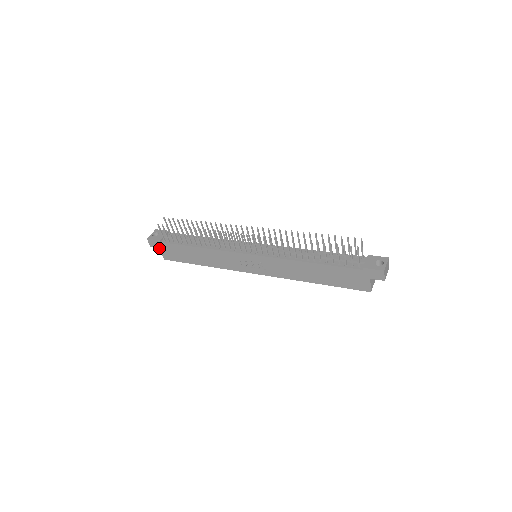
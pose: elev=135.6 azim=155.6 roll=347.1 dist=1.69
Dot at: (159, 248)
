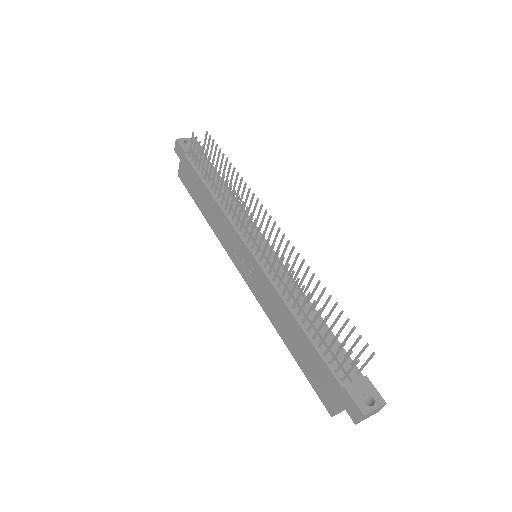
Dot at: (180, 159)
